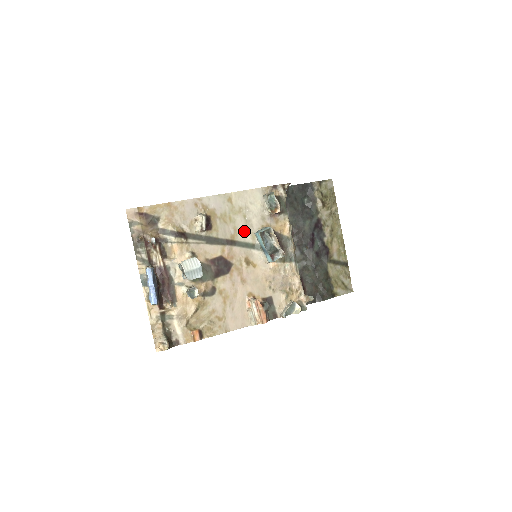
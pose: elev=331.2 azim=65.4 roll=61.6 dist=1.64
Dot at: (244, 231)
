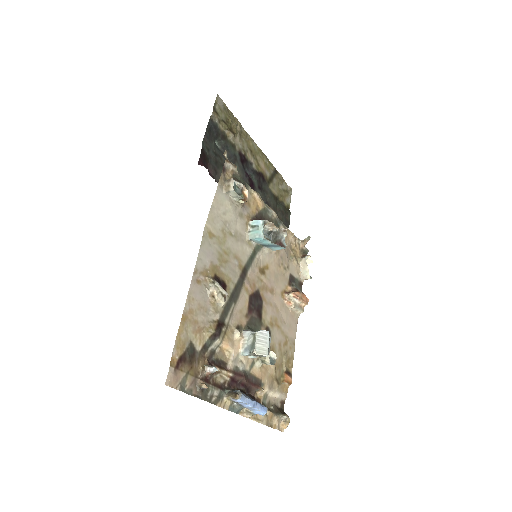
Dot at: (241, 249)
